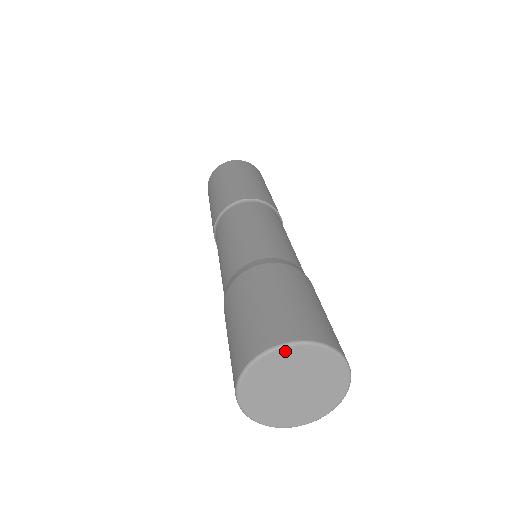
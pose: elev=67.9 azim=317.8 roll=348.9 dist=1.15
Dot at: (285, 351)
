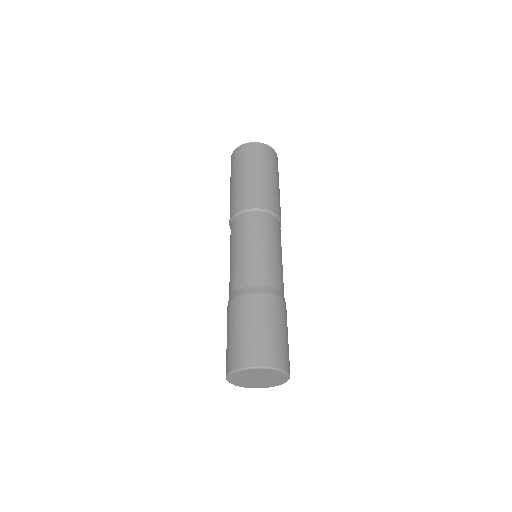
Dot at: (273, 371)
